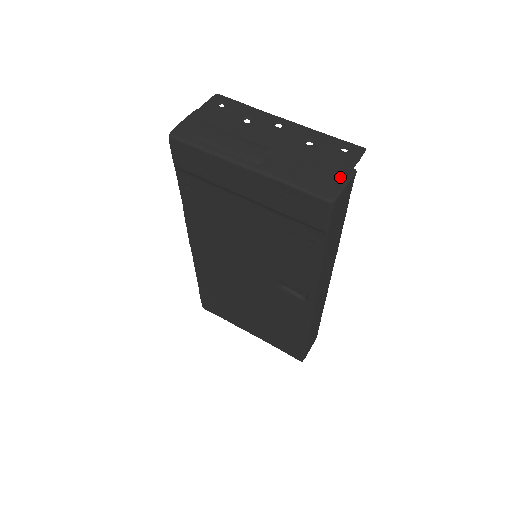
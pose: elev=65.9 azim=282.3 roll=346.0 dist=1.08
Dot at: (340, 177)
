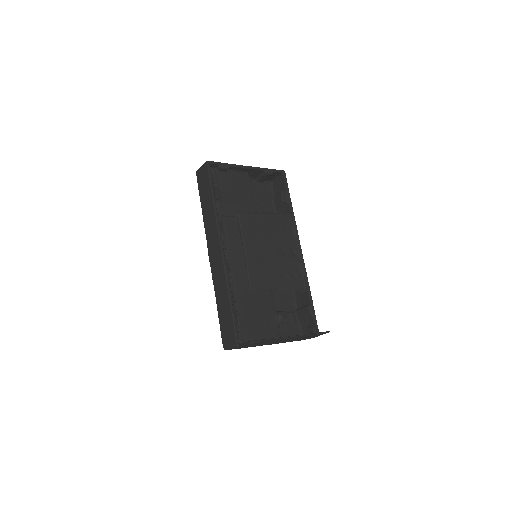
Dot at: occluded
